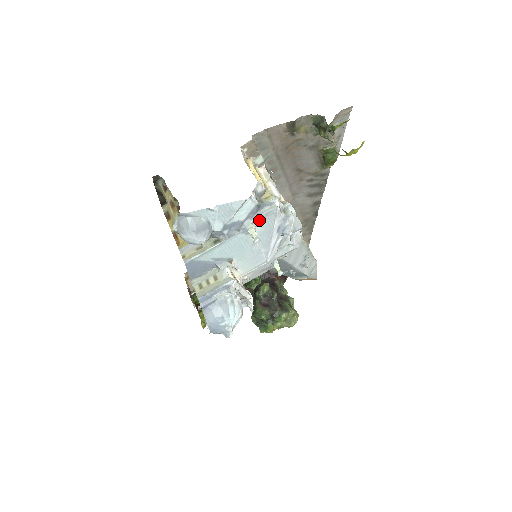
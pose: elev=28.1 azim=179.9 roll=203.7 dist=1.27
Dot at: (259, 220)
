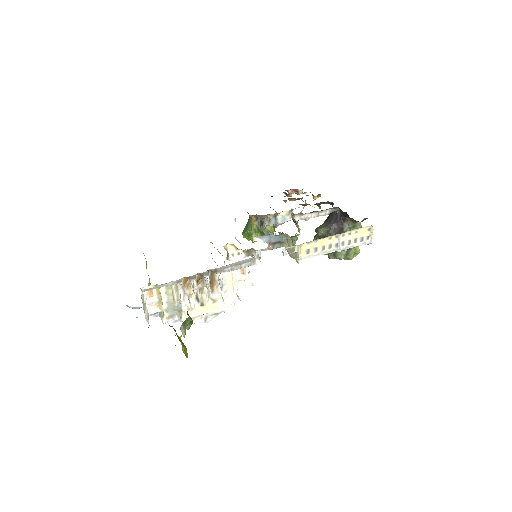
Dot at: occluded
